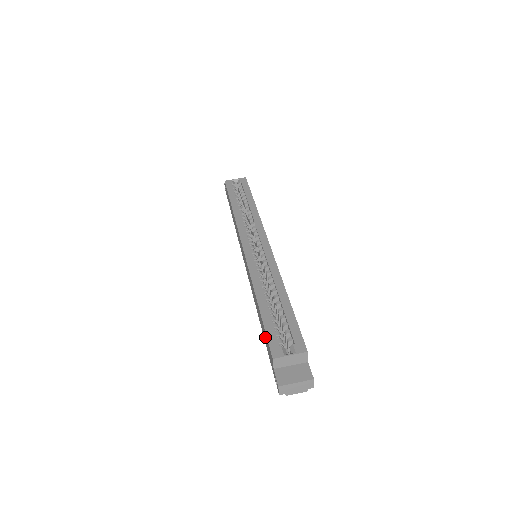
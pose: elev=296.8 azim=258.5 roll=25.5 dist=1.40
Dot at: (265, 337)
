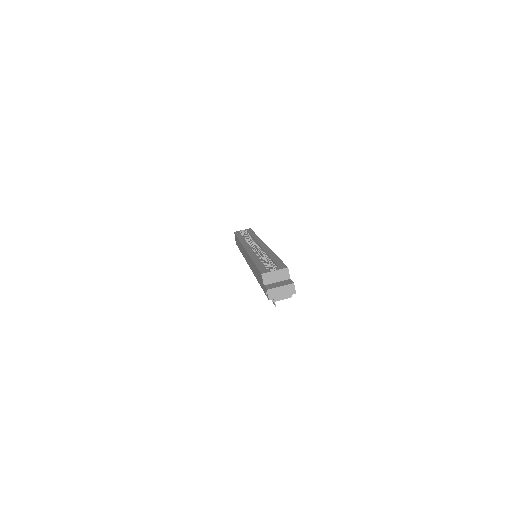
Dot at: (258, 276)
